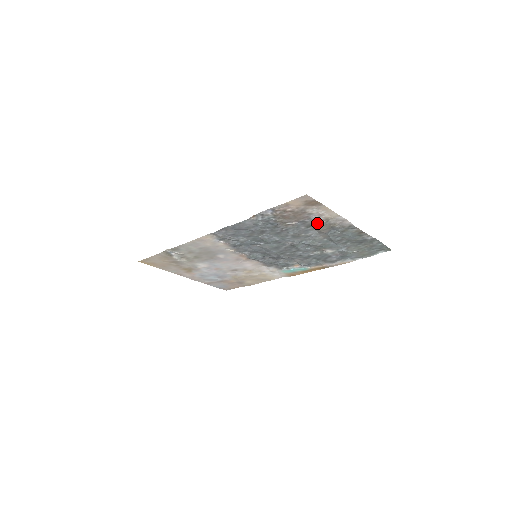
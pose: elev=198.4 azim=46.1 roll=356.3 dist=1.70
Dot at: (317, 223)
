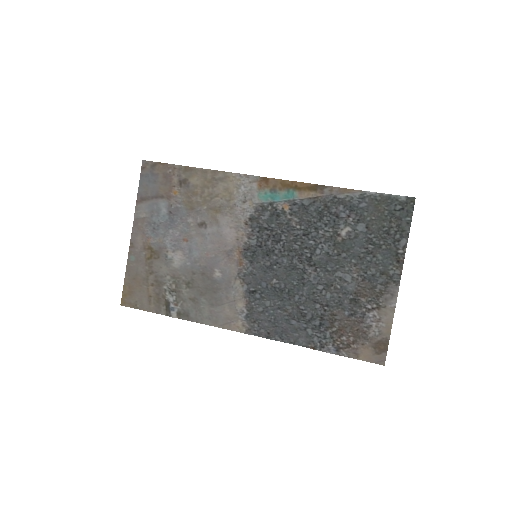
Dot at: (366, 306)
